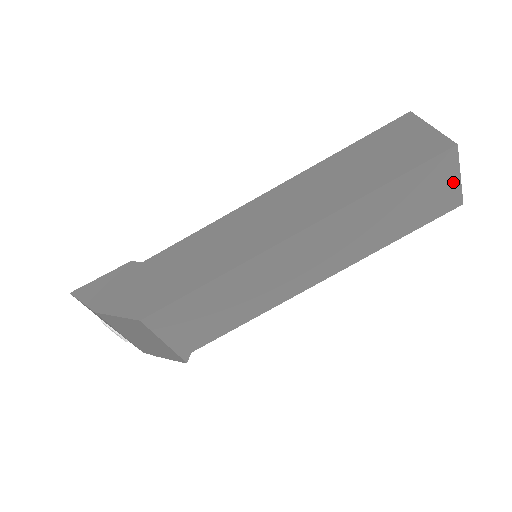
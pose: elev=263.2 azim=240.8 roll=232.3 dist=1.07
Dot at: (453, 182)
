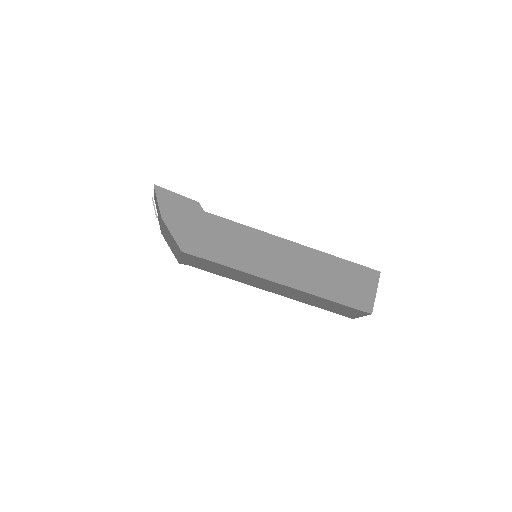
Dot at: (357, 315)
